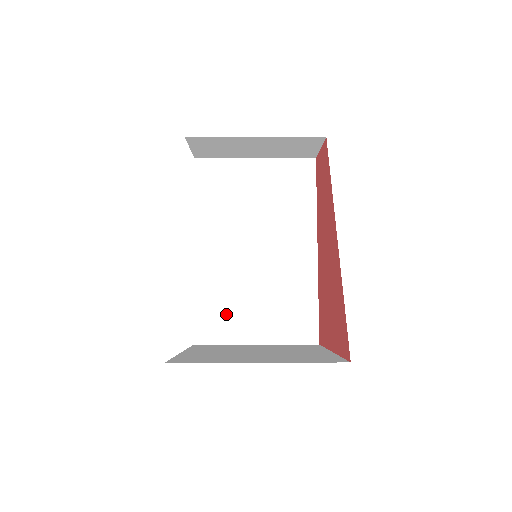
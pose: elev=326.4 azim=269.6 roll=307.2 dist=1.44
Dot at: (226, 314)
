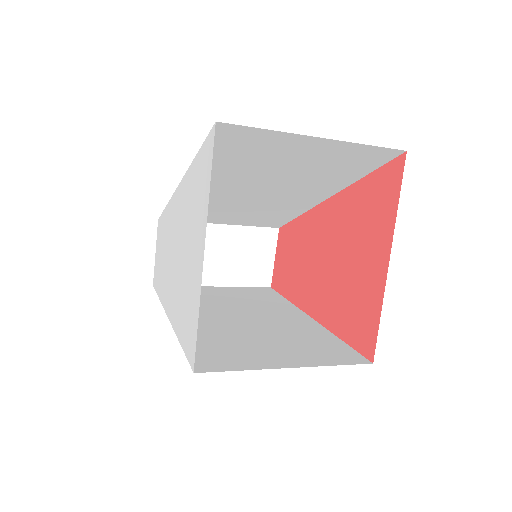
Dot at: (232, 350)
